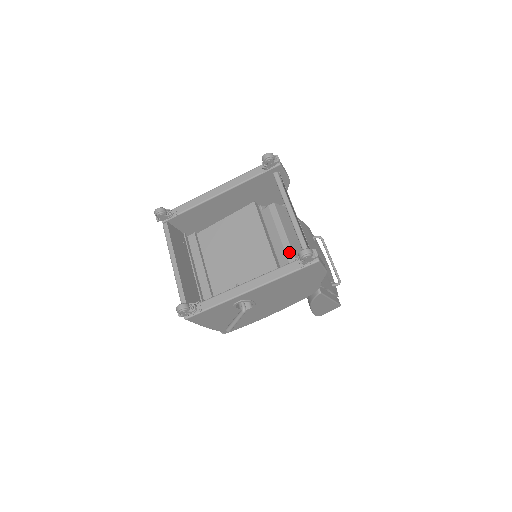
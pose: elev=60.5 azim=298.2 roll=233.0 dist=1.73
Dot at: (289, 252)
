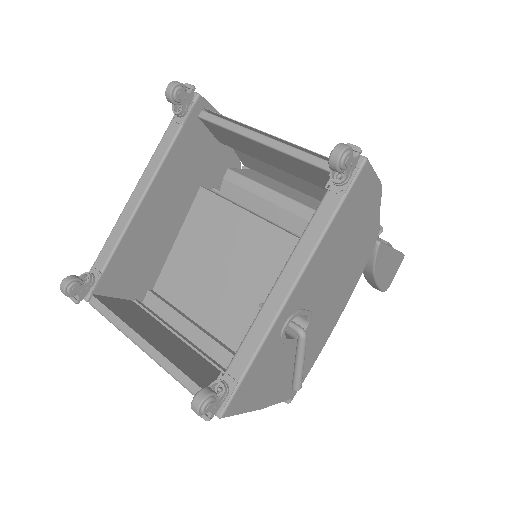
Dot at: (300, 209)
